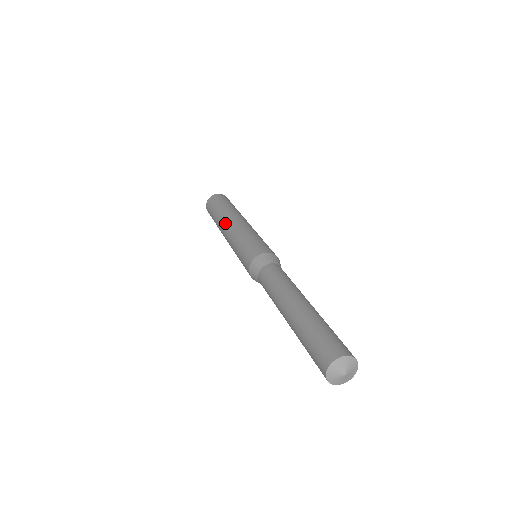
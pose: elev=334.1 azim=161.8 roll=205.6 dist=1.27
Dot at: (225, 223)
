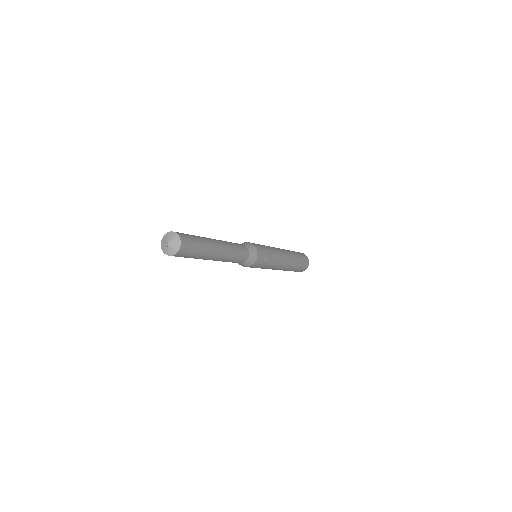
Dot at: occluded
